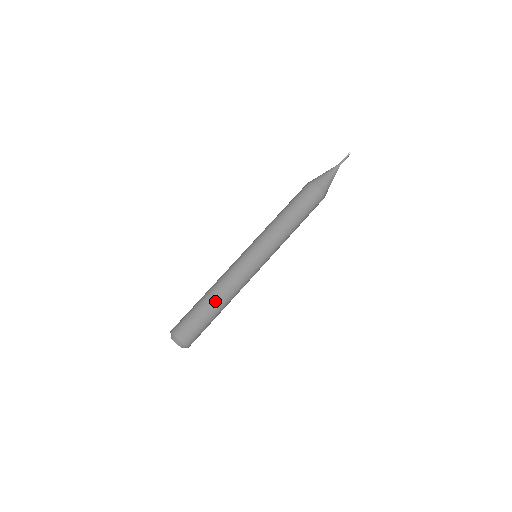
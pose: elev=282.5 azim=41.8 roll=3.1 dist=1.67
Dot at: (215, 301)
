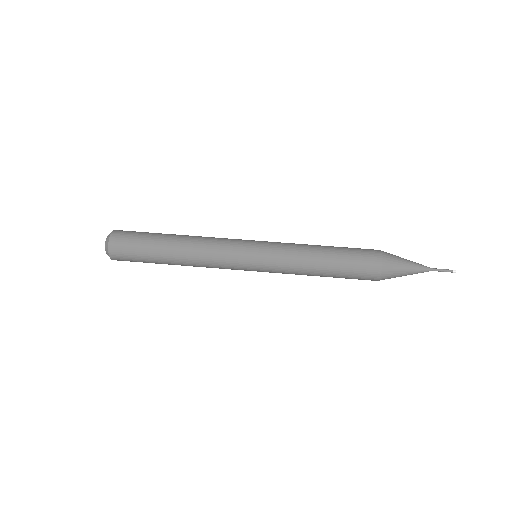
Dot at: (177, 236)
